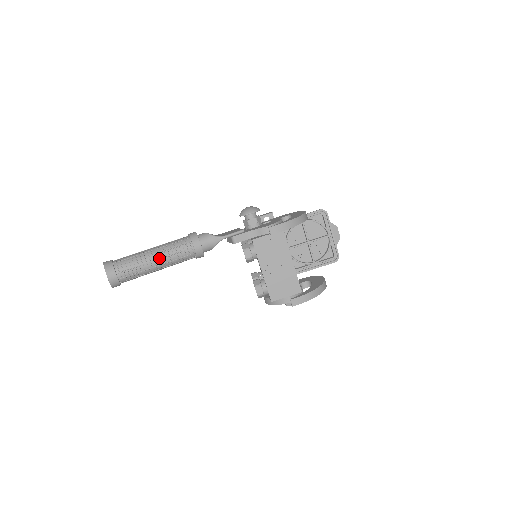
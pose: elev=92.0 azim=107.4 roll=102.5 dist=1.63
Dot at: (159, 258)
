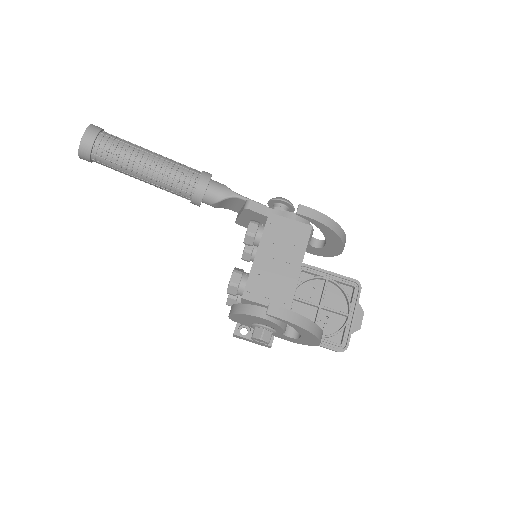
Dot at: (154, 160)
